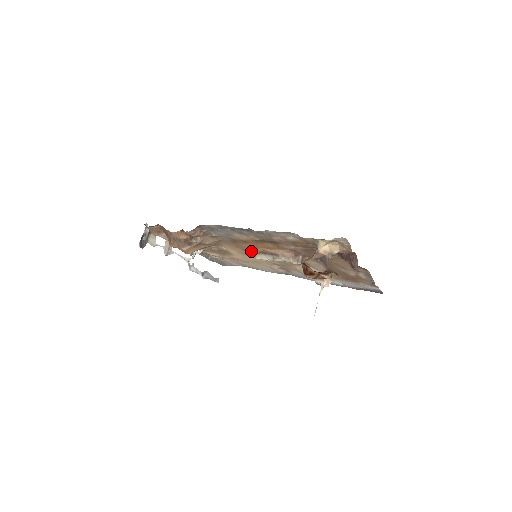
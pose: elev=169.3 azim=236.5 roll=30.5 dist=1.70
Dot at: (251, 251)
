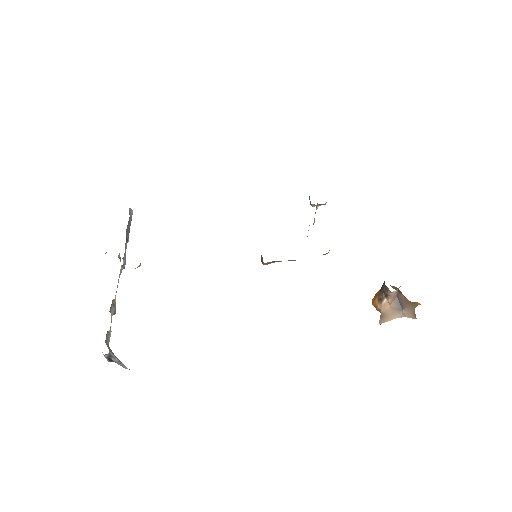
Dot at: occluded
